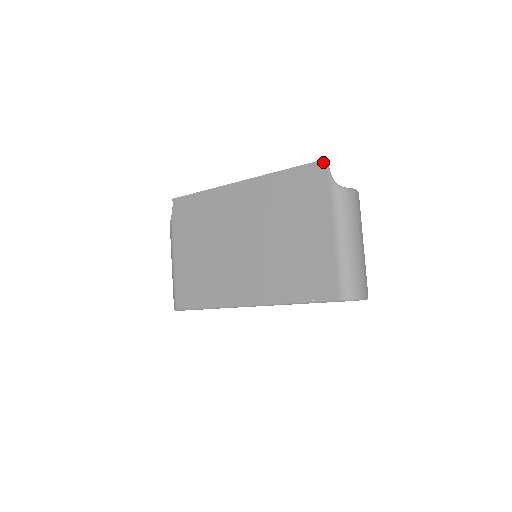
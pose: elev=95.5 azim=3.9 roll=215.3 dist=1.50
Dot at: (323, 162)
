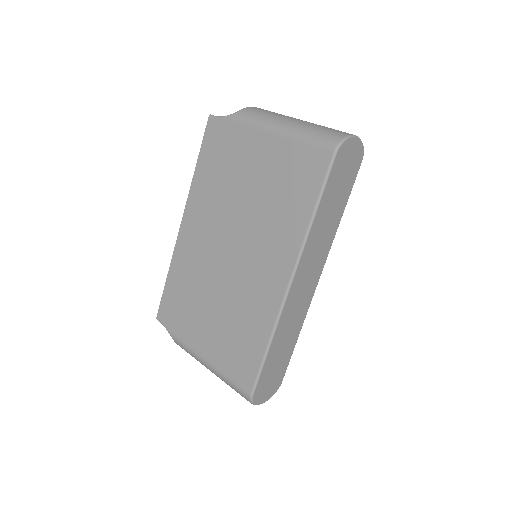
Dot at: (210, 119)
